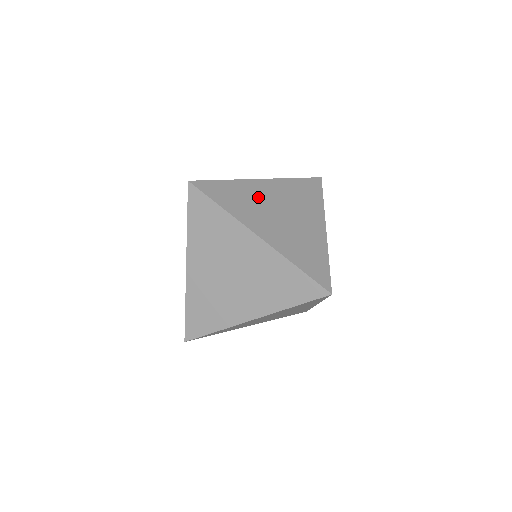
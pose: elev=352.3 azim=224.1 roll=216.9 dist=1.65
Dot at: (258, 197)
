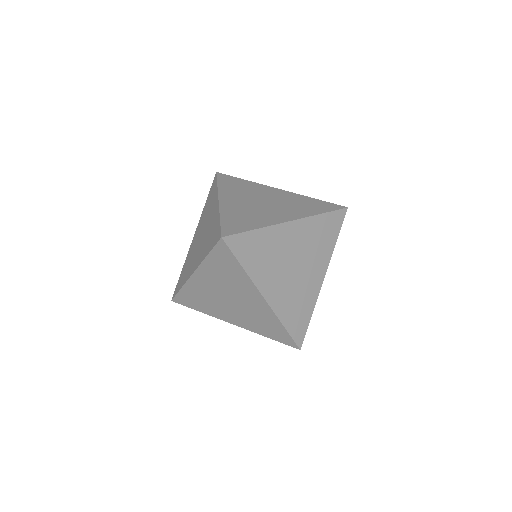
Dot at: (280, 248)
